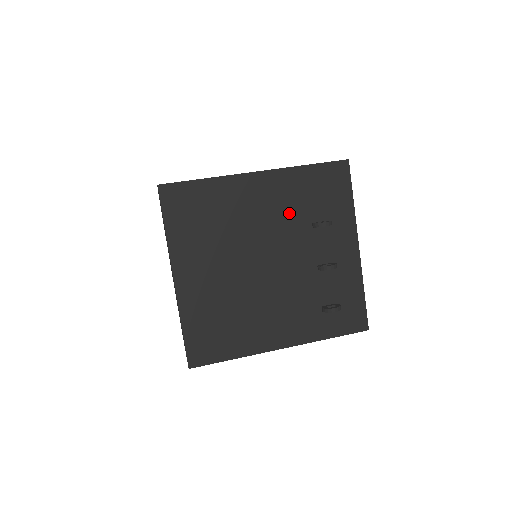
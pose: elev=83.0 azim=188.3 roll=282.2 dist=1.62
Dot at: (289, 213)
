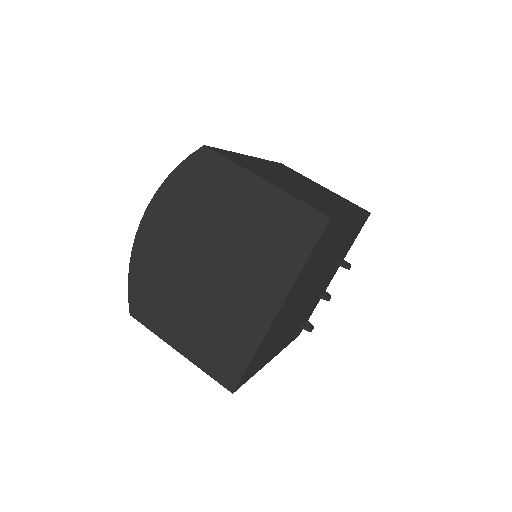
Dot at: (339, 251)
